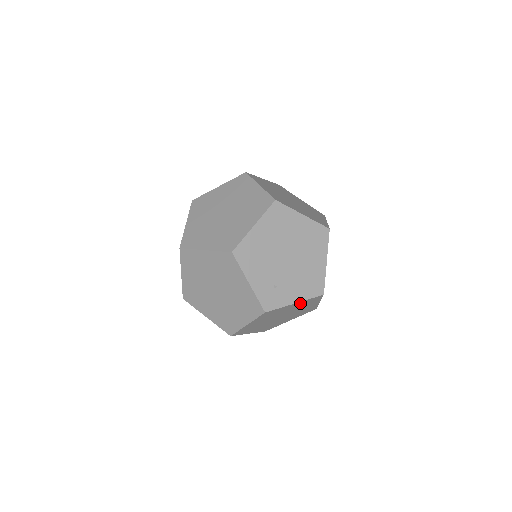
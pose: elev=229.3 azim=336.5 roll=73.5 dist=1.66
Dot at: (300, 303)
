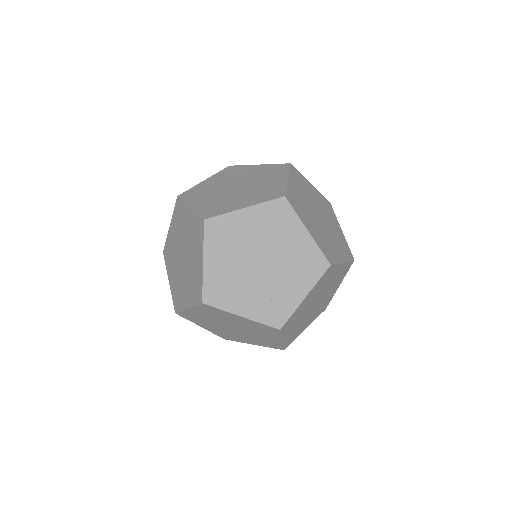
Dot at: (313, 290)
